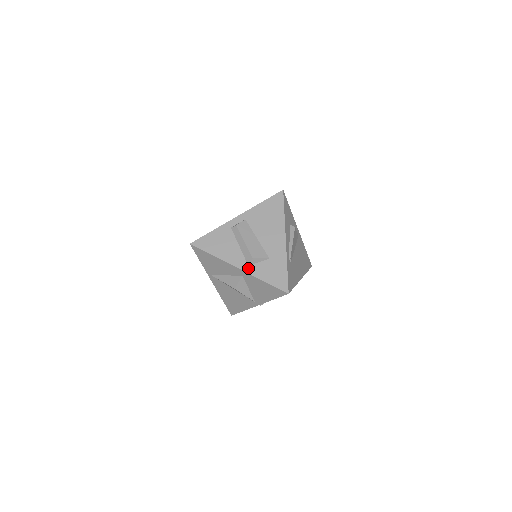
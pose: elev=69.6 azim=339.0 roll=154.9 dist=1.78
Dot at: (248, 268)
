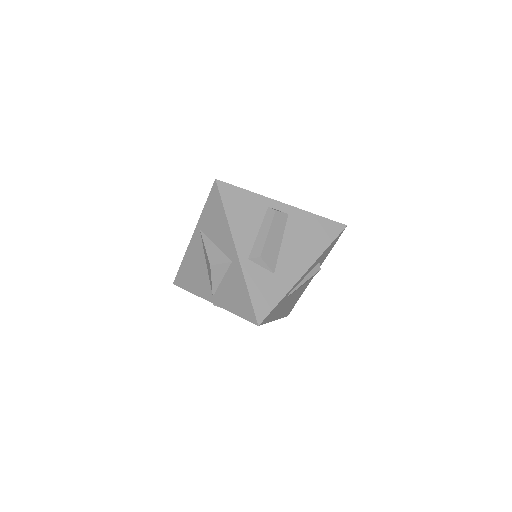
Dot at: (246, 261)
